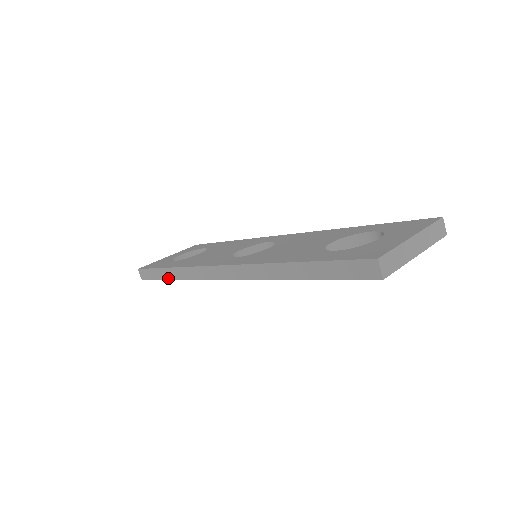
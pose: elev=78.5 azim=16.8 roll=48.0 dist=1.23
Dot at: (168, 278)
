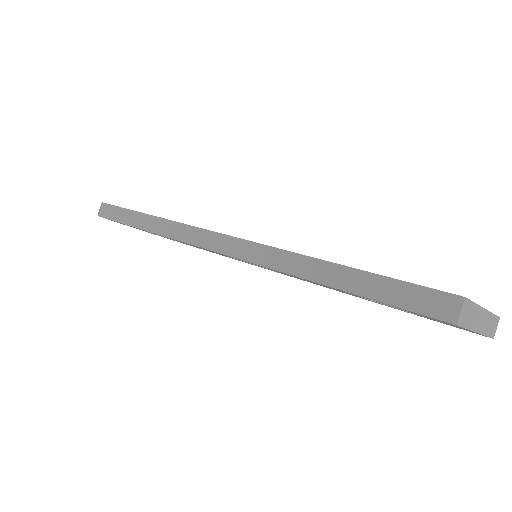
Dot at: (137, 225)
